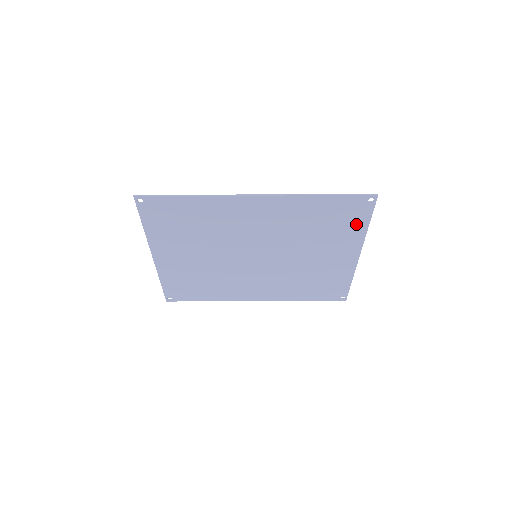
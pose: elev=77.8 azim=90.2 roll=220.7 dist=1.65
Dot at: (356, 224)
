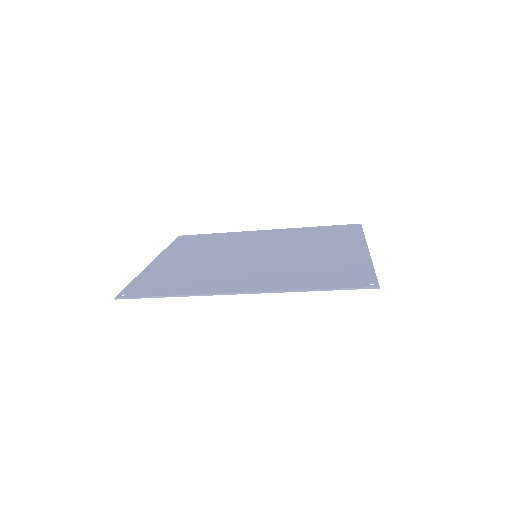
Dot at: (359, 270)
